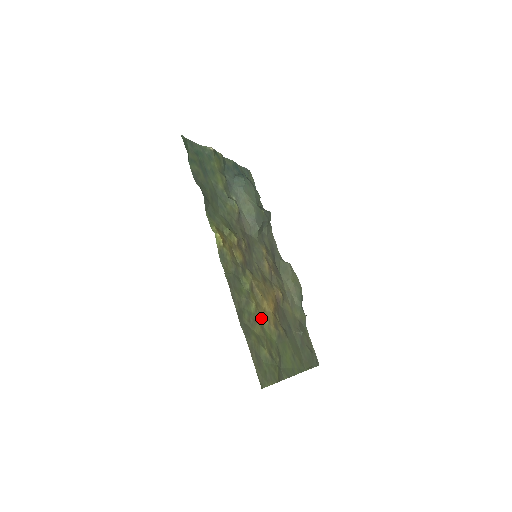
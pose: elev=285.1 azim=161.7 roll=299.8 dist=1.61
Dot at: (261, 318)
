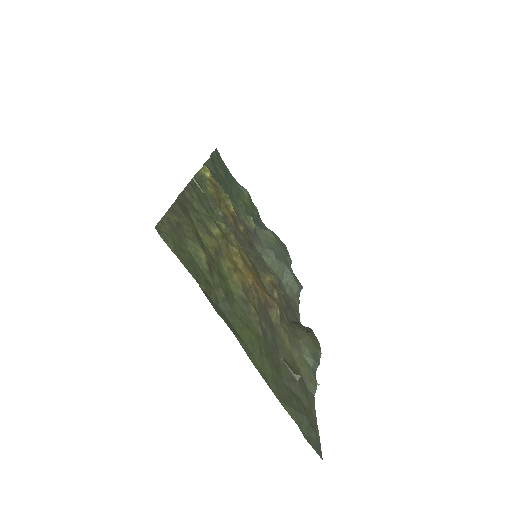
Dot at: (222, 252)
